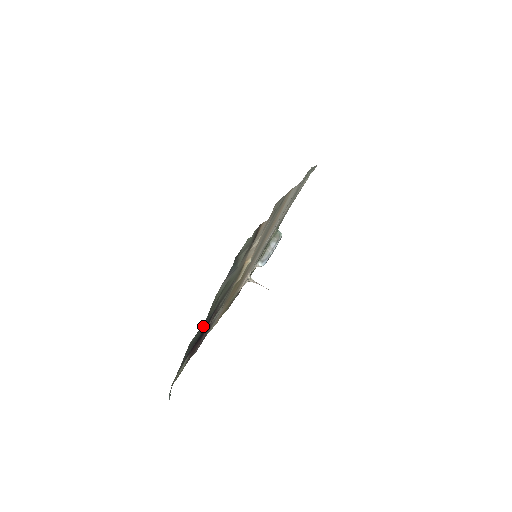
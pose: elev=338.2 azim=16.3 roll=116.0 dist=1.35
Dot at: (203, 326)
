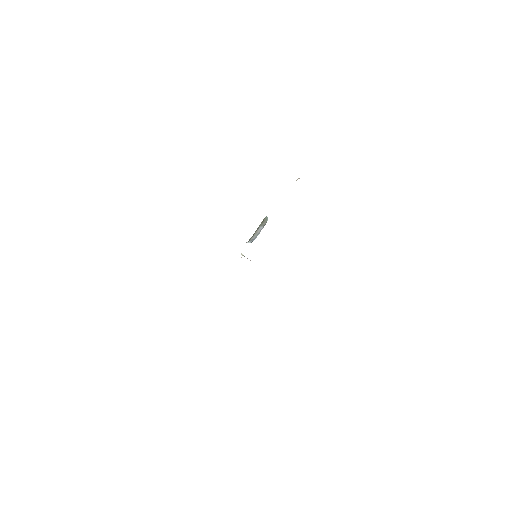
Dot at: occluded
